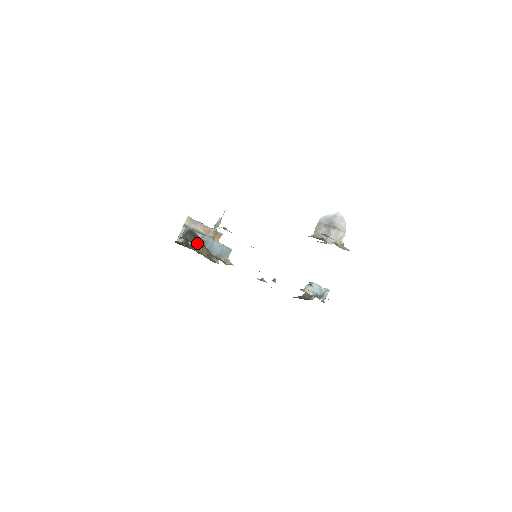
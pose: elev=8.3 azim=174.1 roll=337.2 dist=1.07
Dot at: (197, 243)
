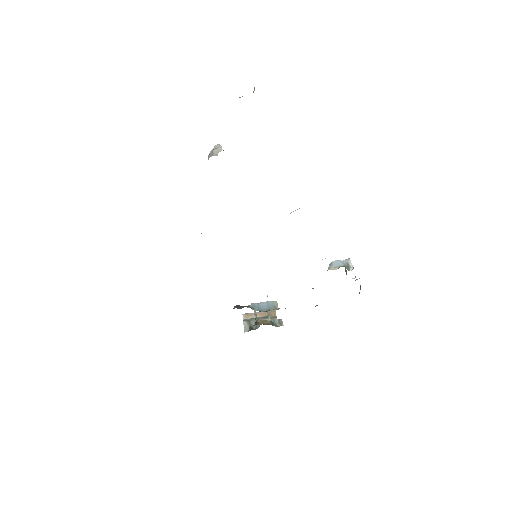
Dot at: (243, 307)
